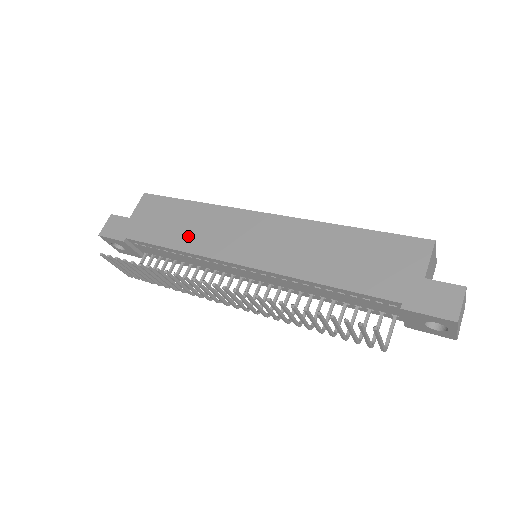
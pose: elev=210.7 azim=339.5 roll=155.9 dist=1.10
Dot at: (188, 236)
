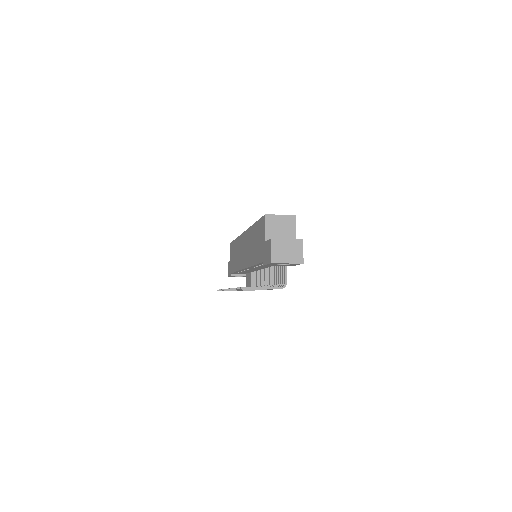
Dot at: (237, 261)
